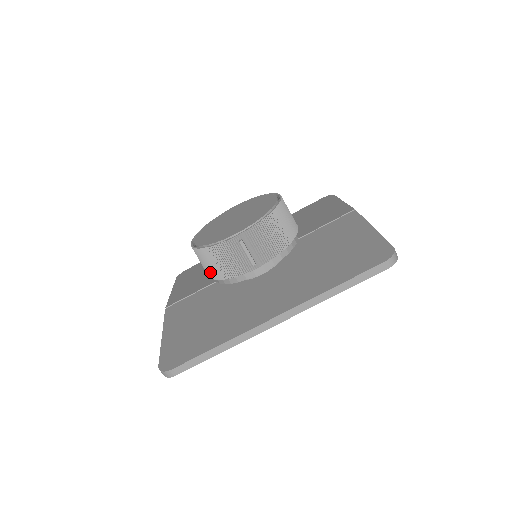
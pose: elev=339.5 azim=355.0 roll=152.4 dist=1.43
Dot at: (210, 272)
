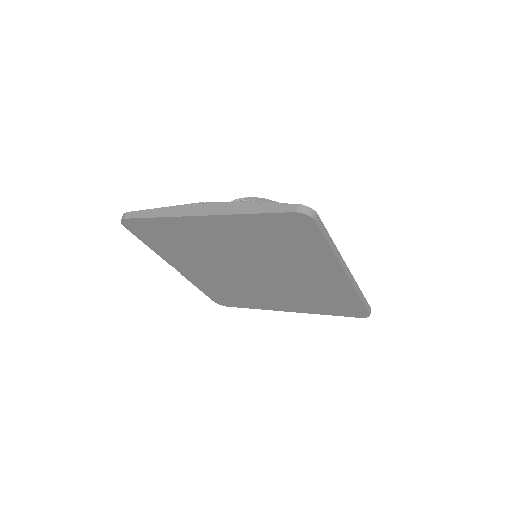
Dot at: occluded
